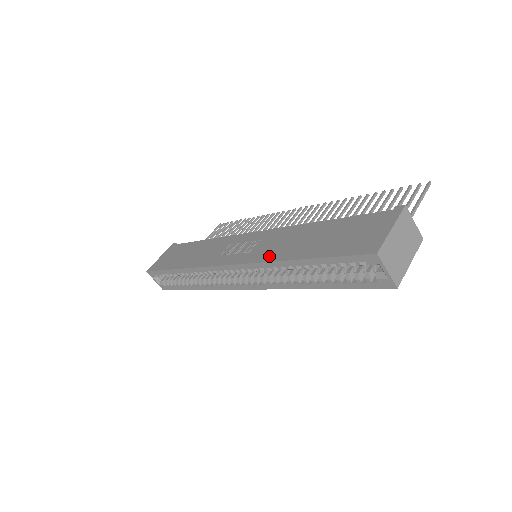
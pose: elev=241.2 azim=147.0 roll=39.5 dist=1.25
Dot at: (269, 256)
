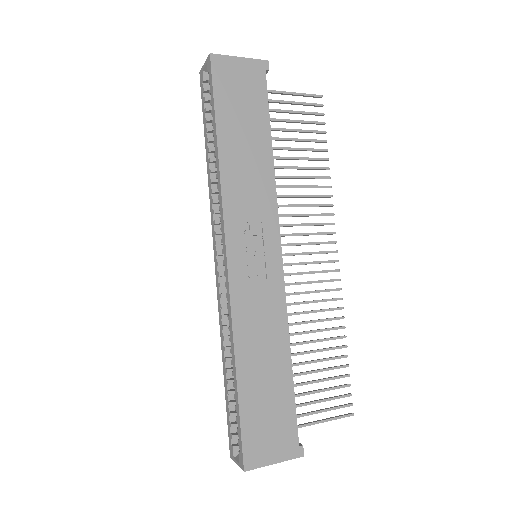
Dot at: (241, 324)
